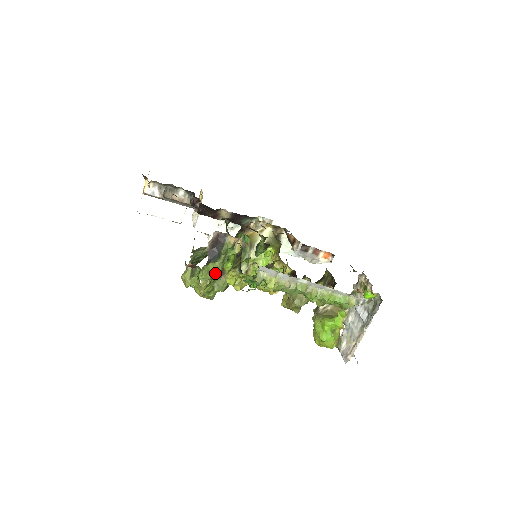
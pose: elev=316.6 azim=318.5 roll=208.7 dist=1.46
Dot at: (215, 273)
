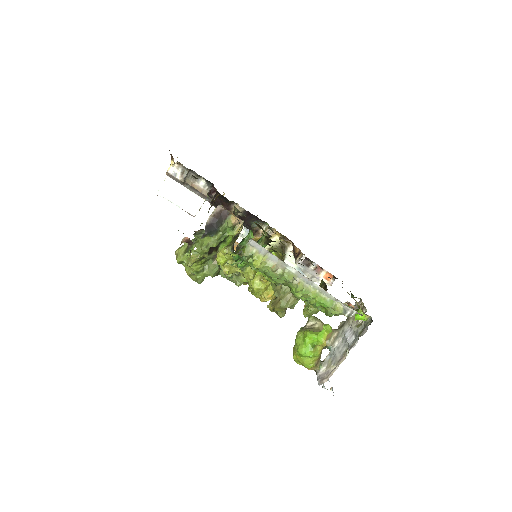
Dot at: (208, 247)
